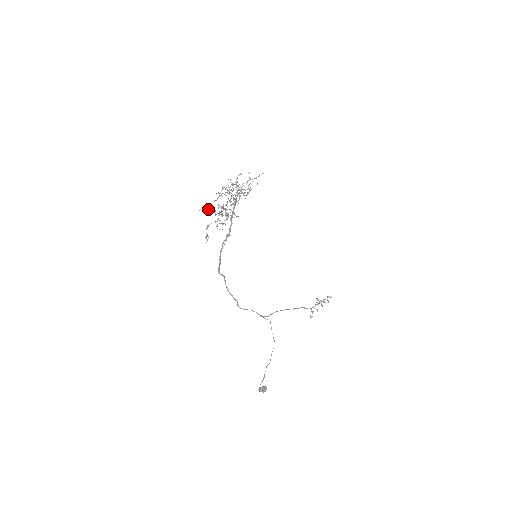
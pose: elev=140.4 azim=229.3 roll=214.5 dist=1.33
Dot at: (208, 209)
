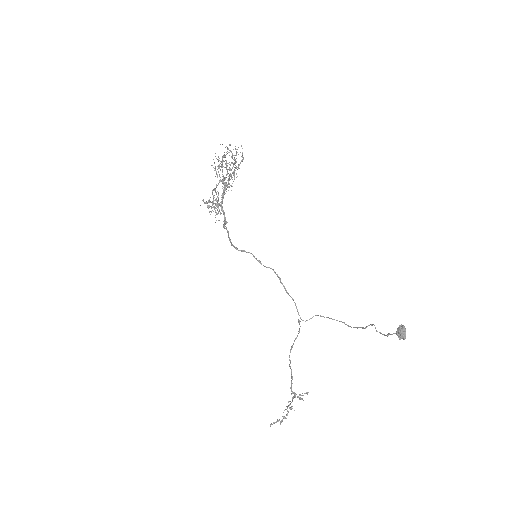
Dot at: (228, 148)
